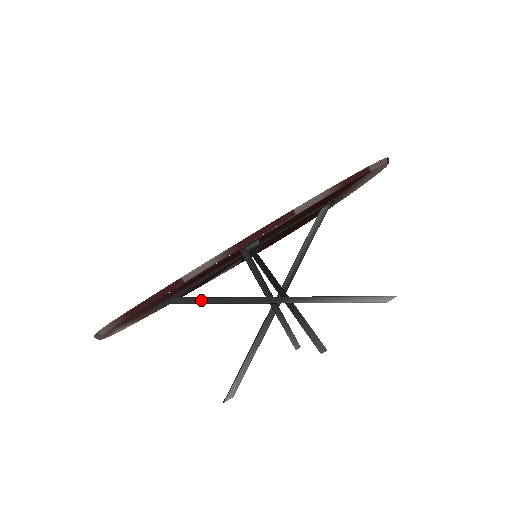
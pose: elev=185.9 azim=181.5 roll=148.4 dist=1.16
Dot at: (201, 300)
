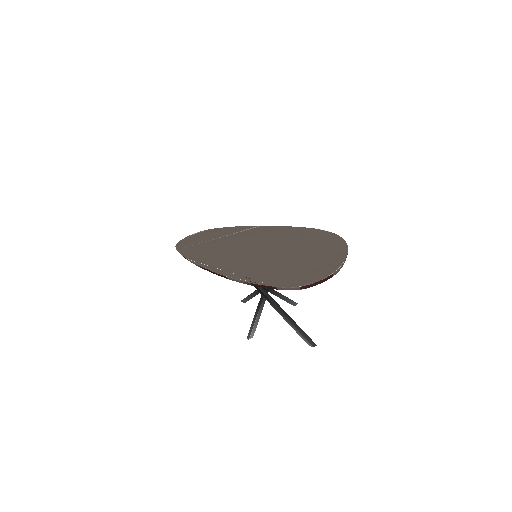
Dot at: occluded
